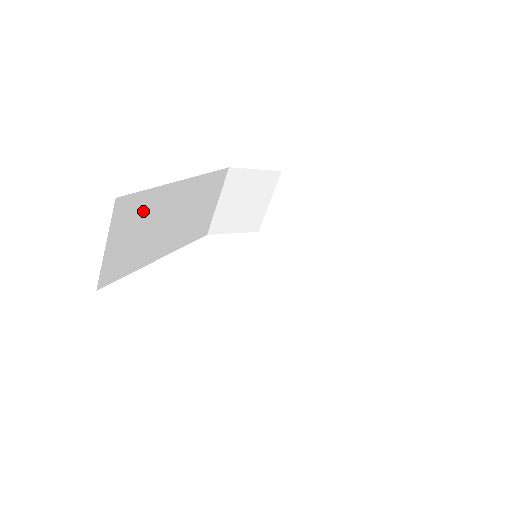
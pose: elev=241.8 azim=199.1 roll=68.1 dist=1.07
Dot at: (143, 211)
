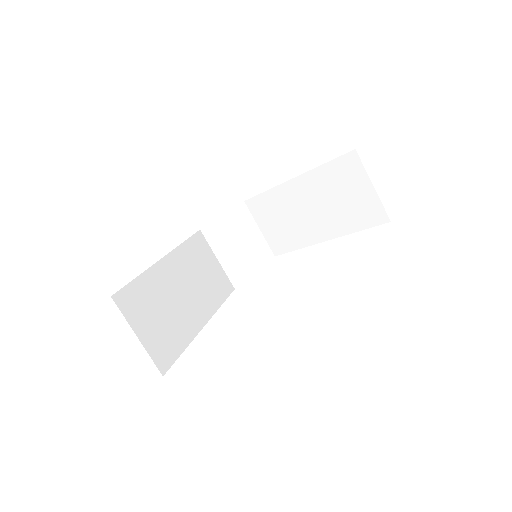
Dot at: (148, 296)
